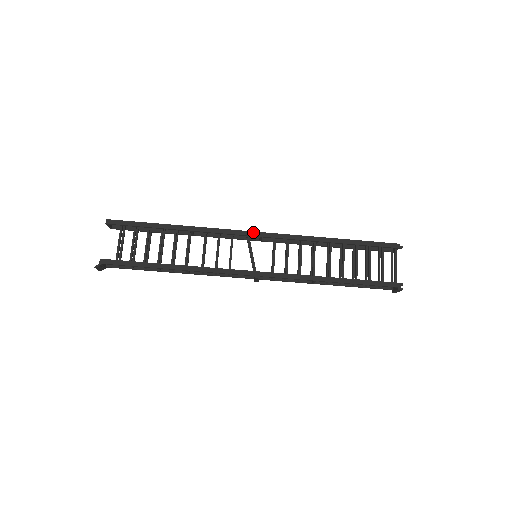
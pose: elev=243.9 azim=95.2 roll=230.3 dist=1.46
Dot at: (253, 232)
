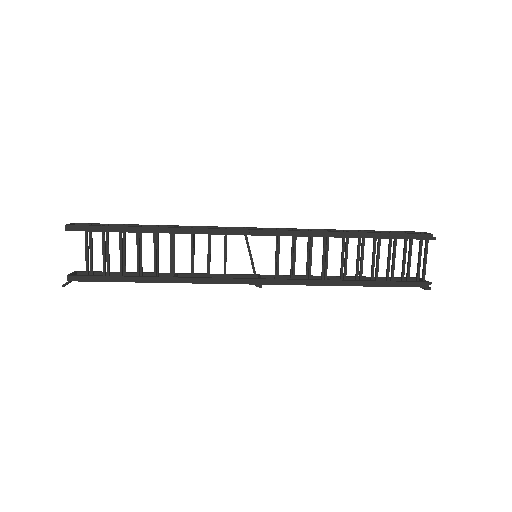
Dot at: (251, 230)
